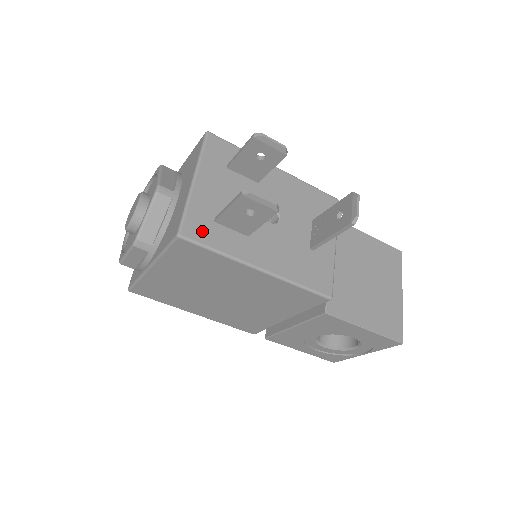
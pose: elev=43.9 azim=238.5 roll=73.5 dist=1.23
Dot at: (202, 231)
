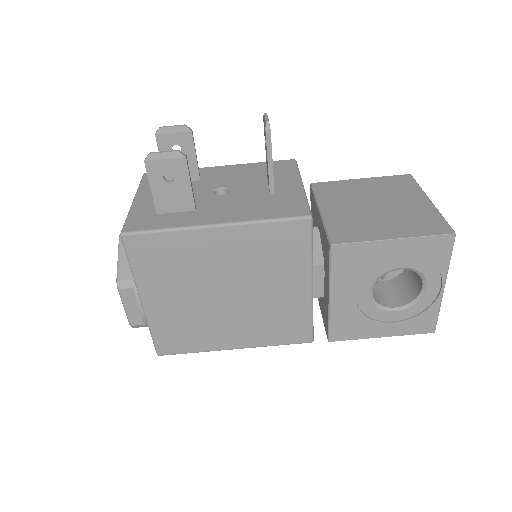
Dot at: (145, 223)
